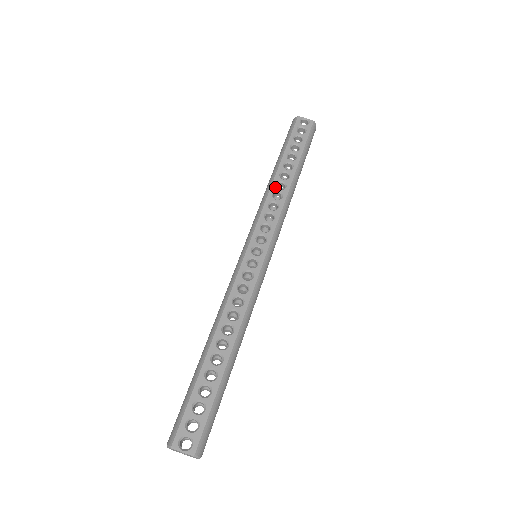
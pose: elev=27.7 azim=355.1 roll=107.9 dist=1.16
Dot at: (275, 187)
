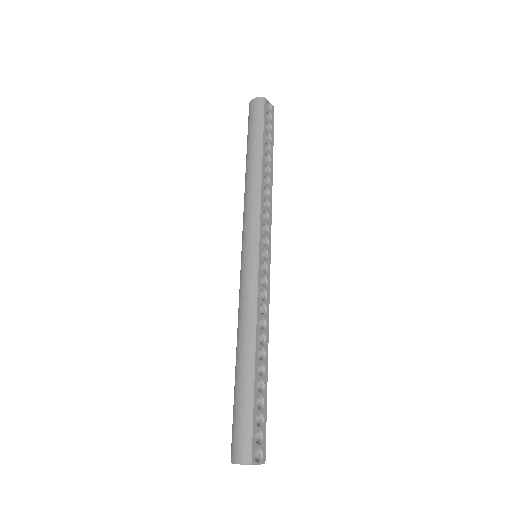
Dot at: (264, 182)
